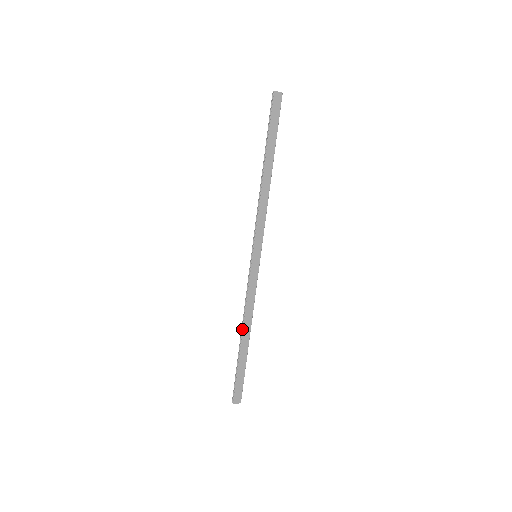
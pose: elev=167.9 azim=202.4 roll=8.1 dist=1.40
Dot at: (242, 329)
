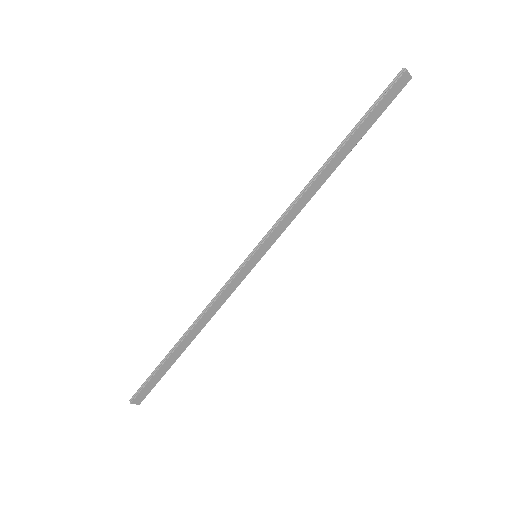
Dot at: (190, 330)
